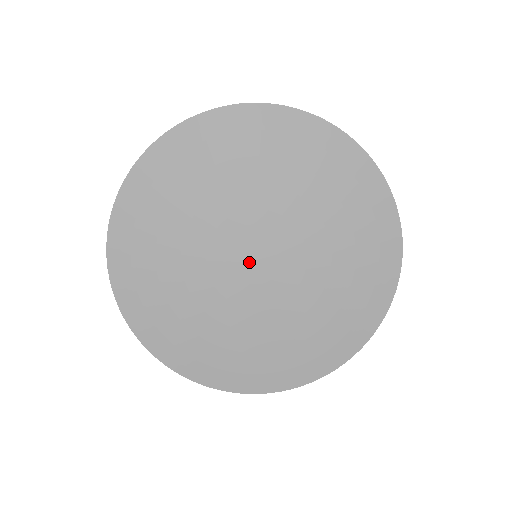
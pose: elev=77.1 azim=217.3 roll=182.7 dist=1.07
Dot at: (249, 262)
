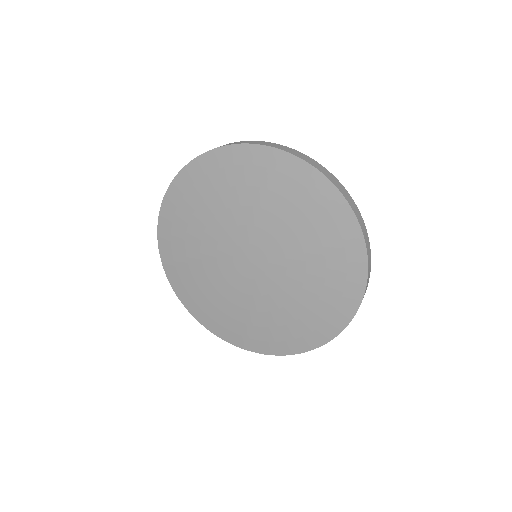
Dot at: (245, 262)
